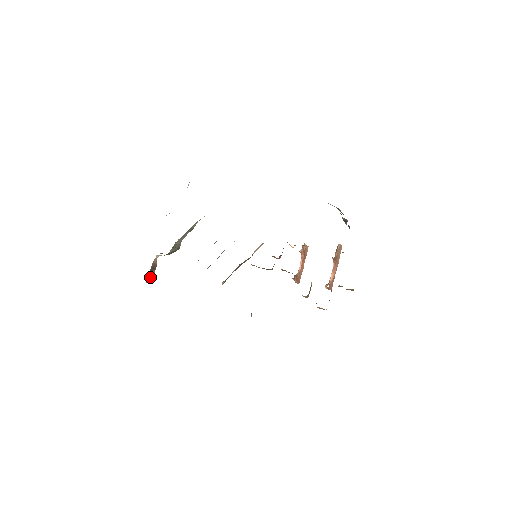
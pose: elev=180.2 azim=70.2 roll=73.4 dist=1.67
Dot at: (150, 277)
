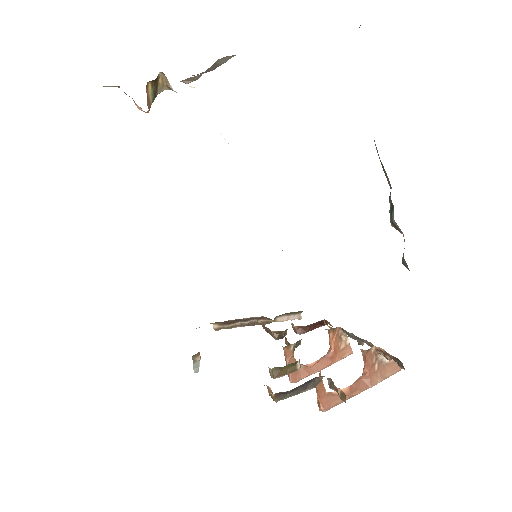
Dot at: occluded
